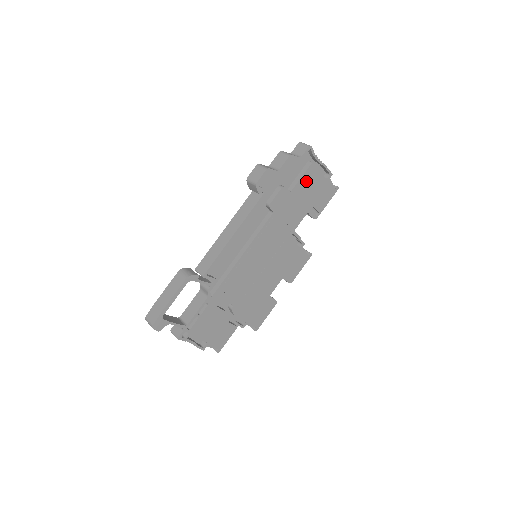
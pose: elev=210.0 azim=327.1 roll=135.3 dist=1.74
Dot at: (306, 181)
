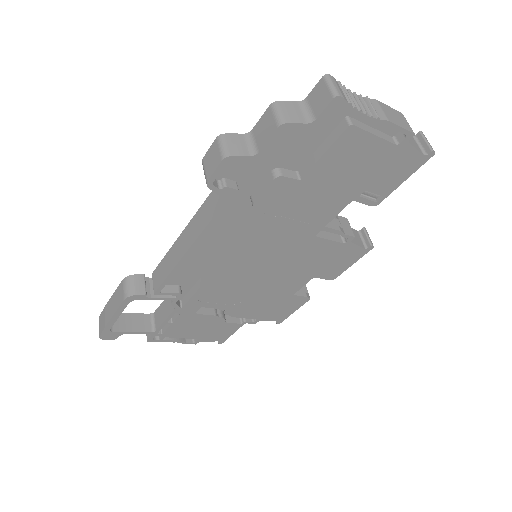
Dot at: (338, 157)
